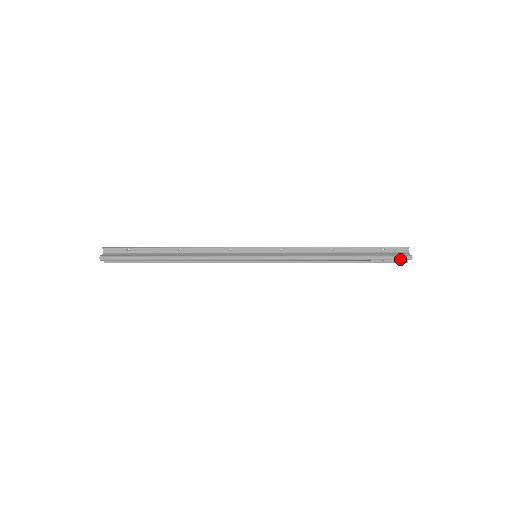
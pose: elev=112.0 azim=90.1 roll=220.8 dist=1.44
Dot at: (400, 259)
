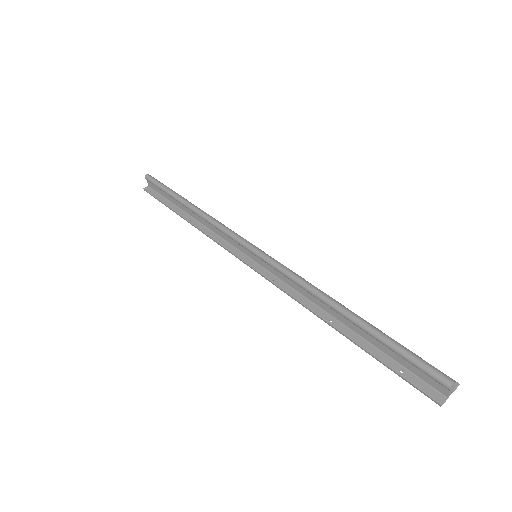
Dot at: (431, 370)
